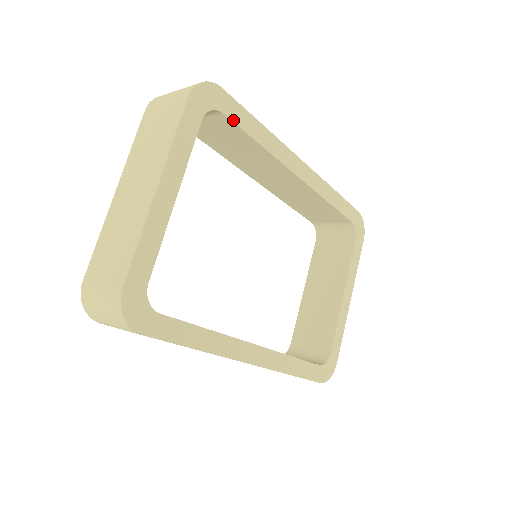
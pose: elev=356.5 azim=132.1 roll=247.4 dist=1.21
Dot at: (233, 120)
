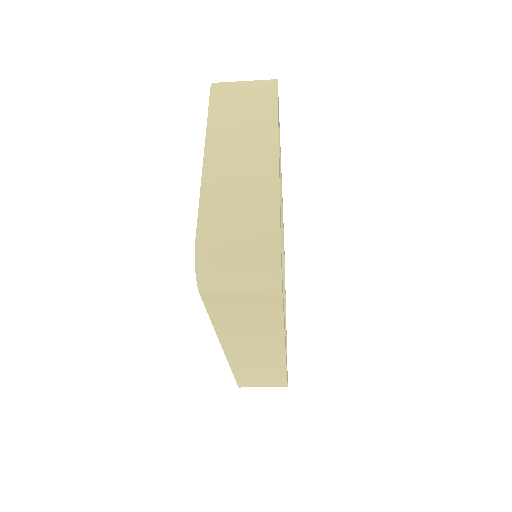
Dot at: occluded
